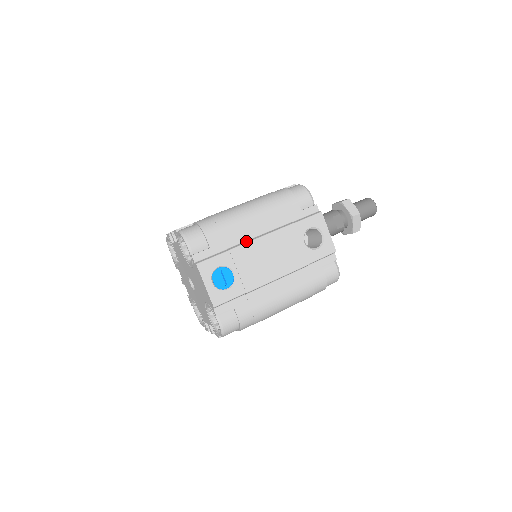
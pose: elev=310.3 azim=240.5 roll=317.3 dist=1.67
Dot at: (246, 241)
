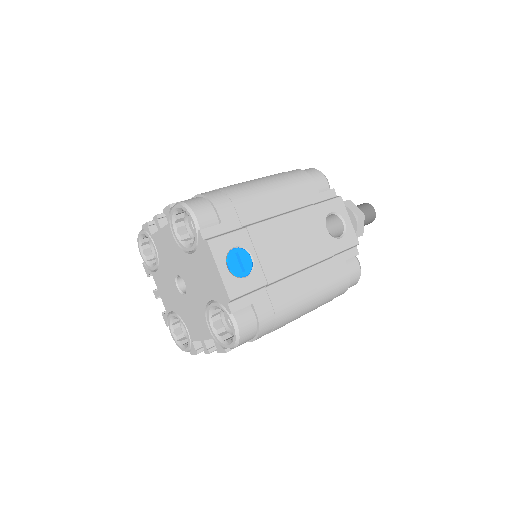
Dot at: (264, 219)
